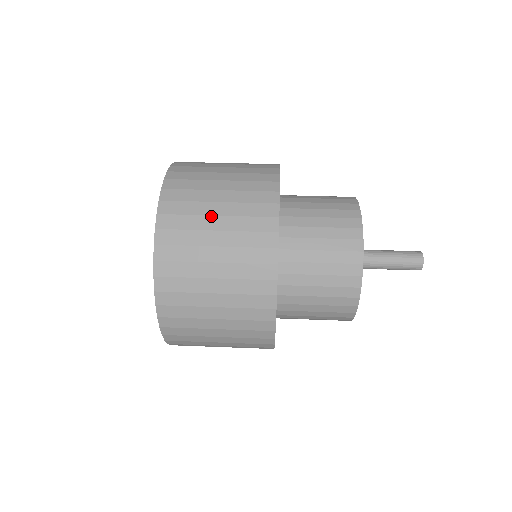
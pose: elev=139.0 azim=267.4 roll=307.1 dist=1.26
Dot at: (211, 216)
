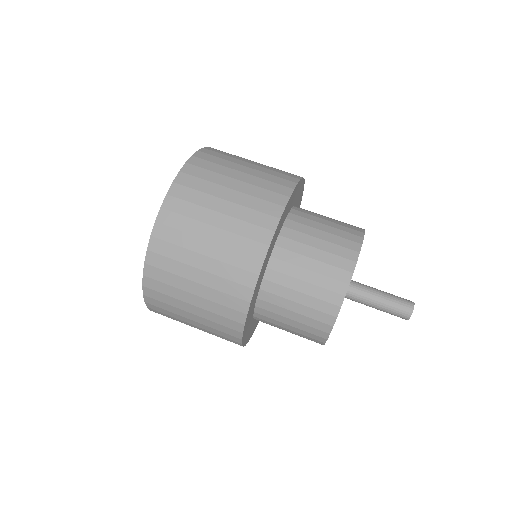
Dot at: (236, 170)
